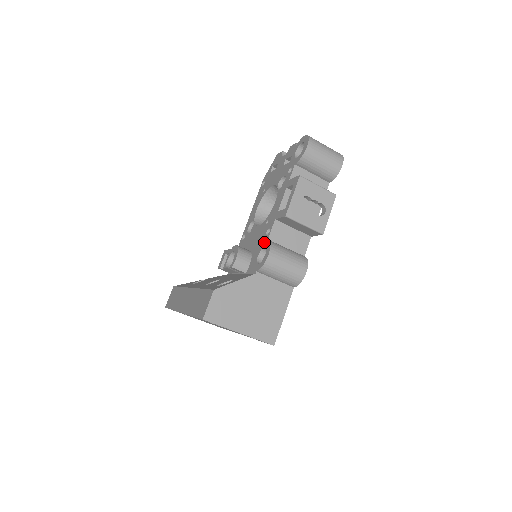
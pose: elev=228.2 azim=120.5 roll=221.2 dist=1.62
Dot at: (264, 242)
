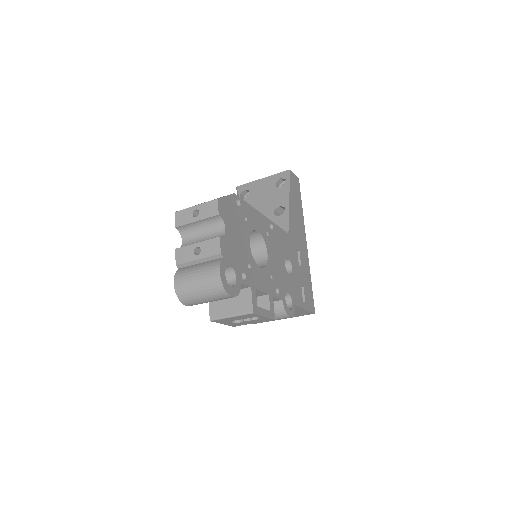
Dot at: occluded
